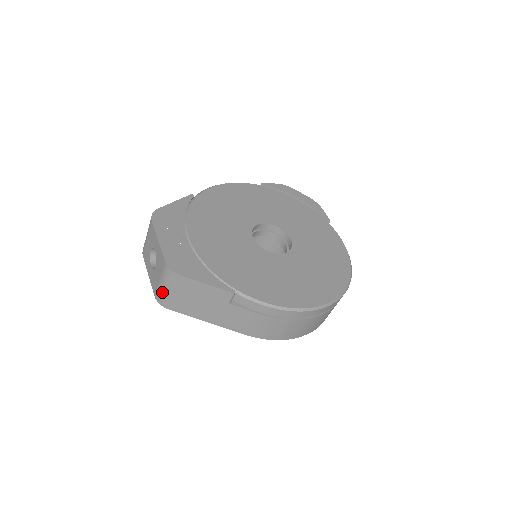
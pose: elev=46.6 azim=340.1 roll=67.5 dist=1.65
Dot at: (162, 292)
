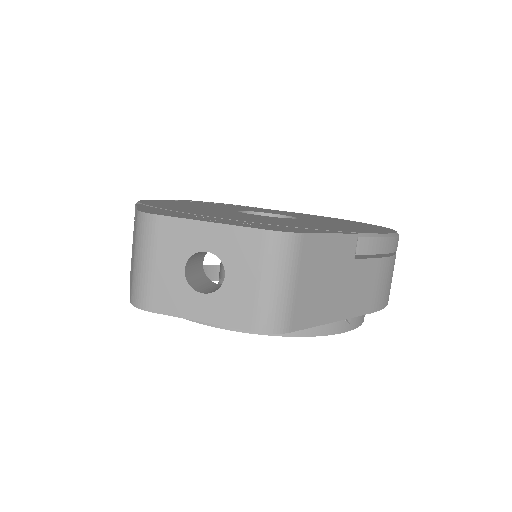
Dot at: (274, 301)
